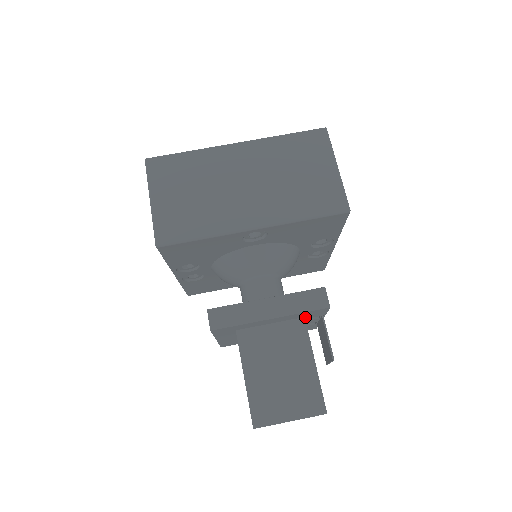
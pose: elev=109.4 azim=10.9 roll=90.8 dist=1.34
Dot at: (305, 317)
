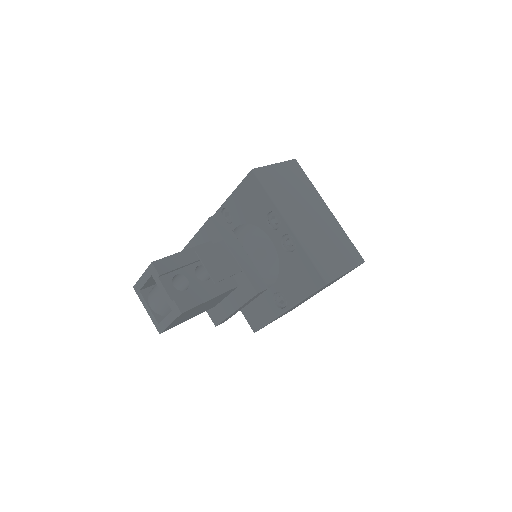
Dot at: (213, 243)
